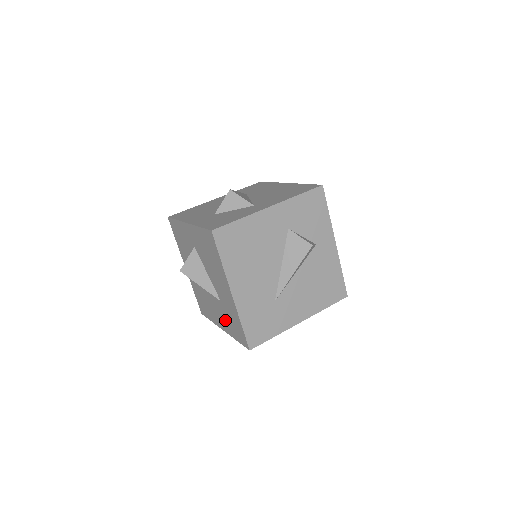
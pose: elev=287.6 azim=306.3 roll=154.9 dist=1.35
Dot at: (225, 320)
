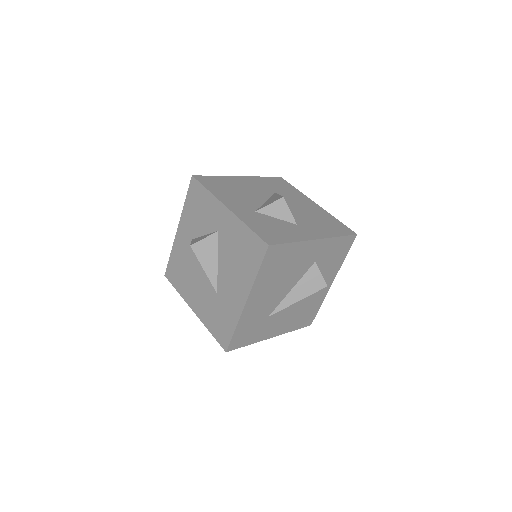
Dot at: (207, 309)
